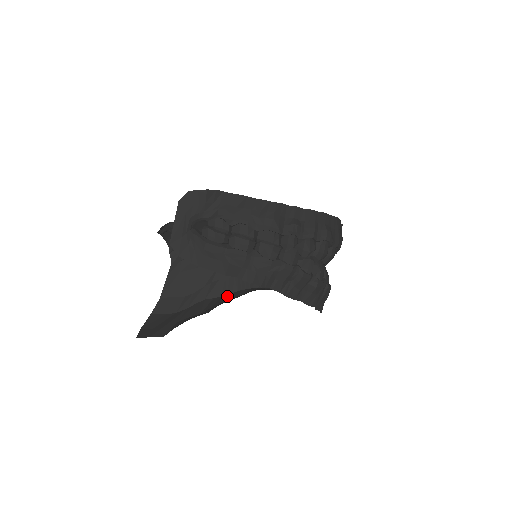
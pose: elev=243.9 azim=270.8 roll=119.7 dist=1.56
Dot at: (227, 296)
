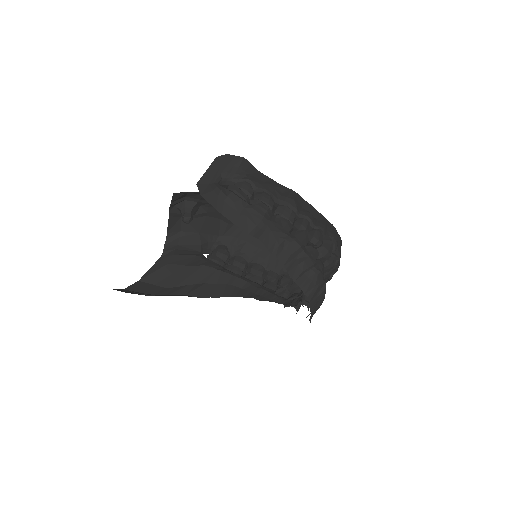
Dot at: occluded
